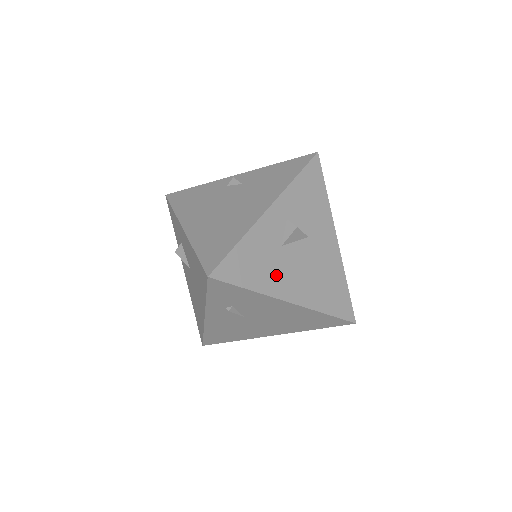
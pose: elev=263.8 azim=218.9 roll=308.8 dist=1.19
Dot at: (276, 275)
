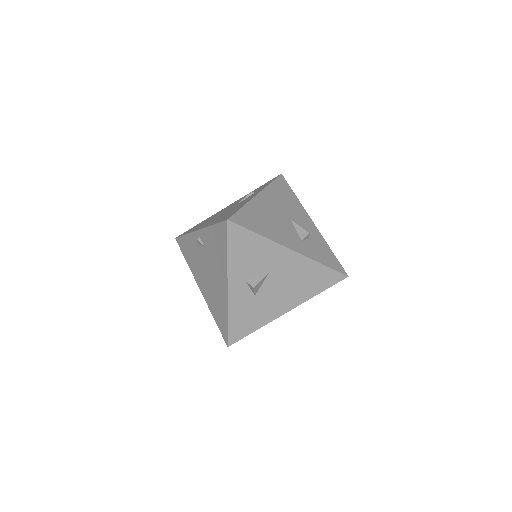
Dot at: (265, 310)
